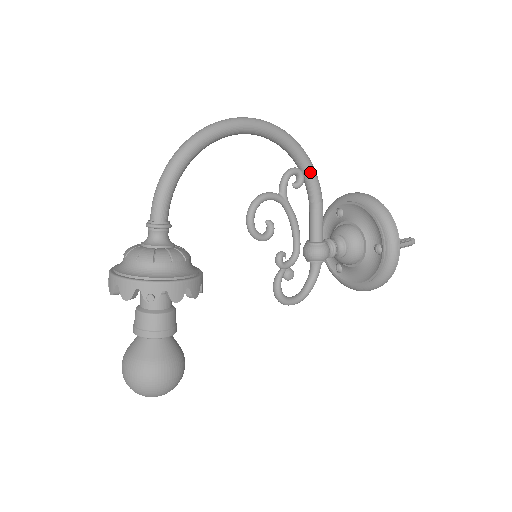
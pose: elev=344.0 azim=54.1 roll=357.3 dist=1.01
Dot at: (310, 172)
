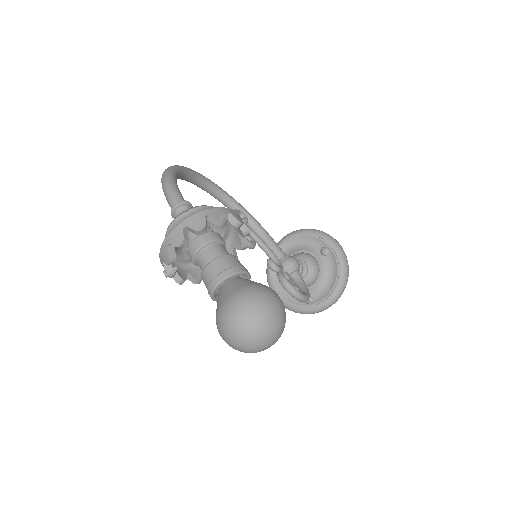
Dot at: (247, 212)
